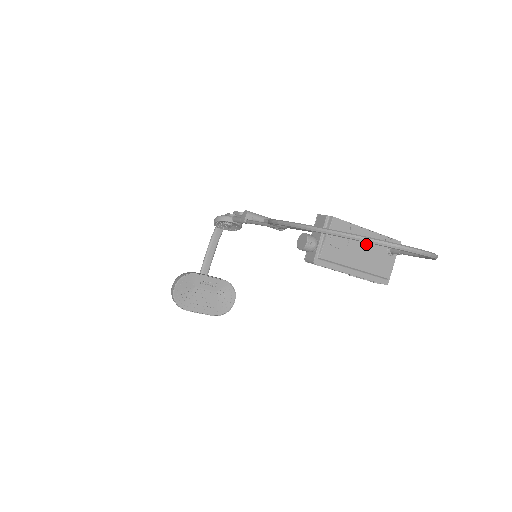
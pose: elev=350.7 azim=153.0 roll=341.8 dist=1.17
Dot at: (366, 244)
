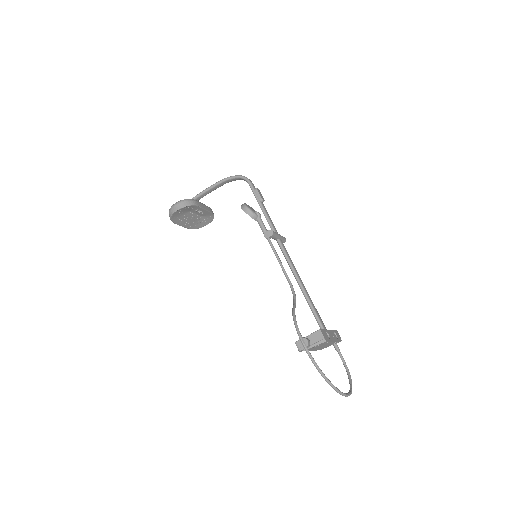
Dot at: (327, 344)
